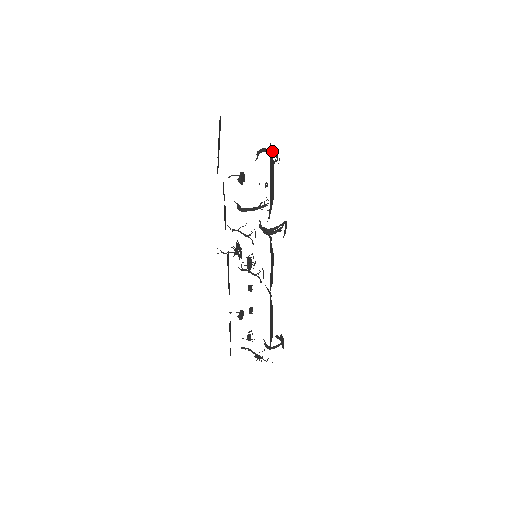
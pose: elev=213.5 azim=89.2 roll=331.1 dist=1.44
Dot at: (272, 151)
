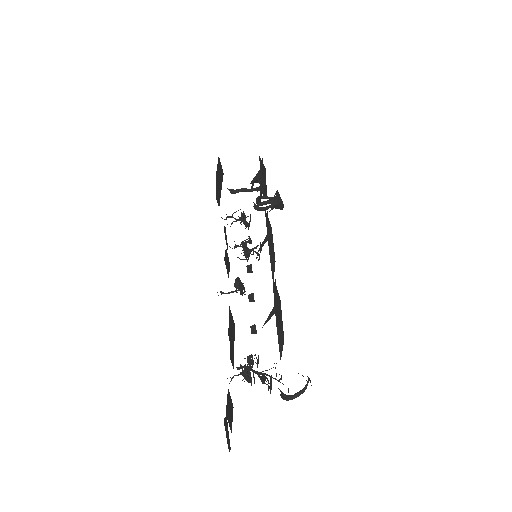
Dot at: occluded
